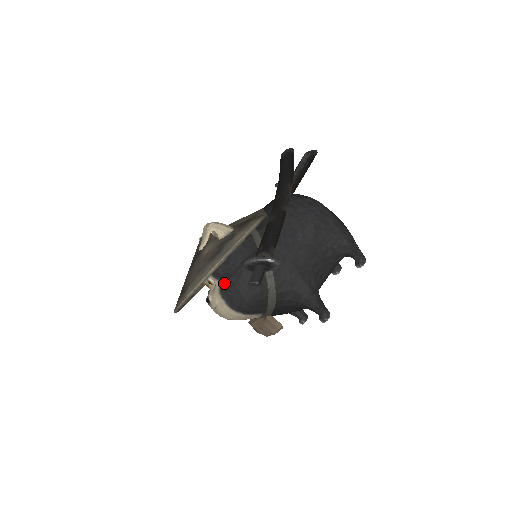
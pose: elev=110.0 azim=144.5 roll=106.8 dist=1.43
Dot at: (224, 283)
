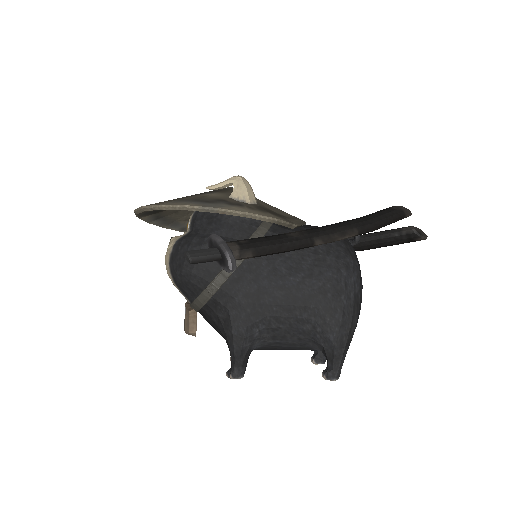
Dot at: (188, 236)
